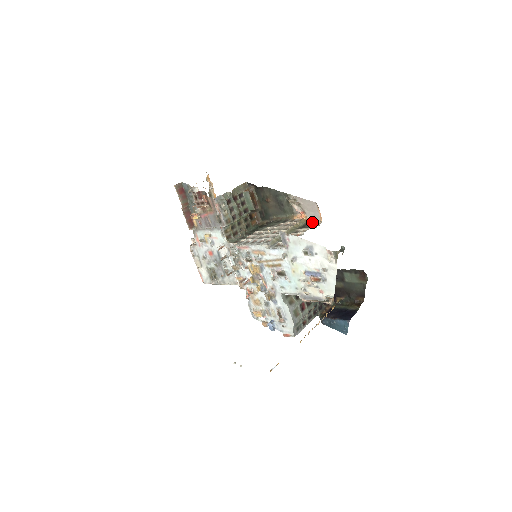
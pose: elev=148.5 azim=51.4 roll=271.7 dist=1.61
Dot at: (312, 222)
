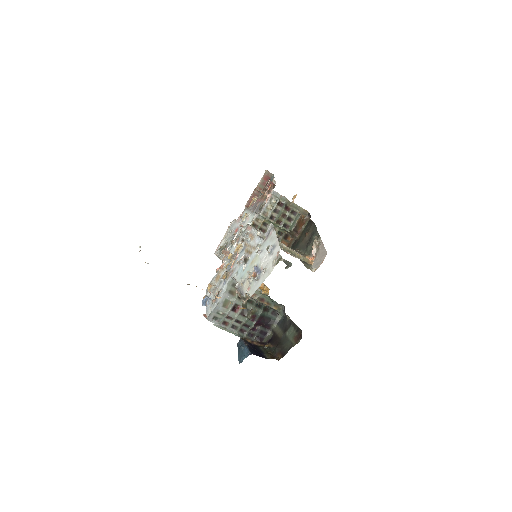
Dot at: (311, 266)
